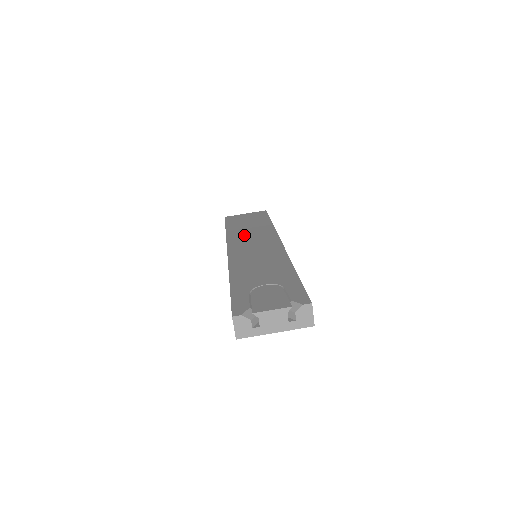
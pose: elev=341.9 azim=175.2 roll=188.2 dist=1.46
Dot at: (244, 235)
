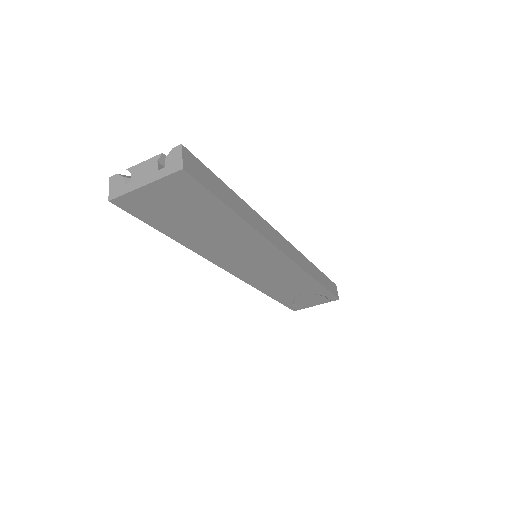
Dot at: occluded
